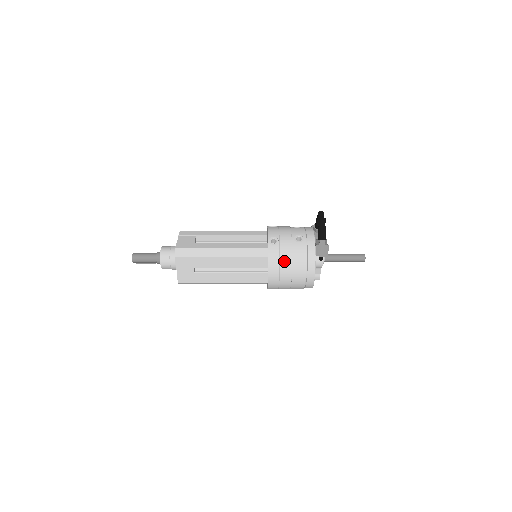
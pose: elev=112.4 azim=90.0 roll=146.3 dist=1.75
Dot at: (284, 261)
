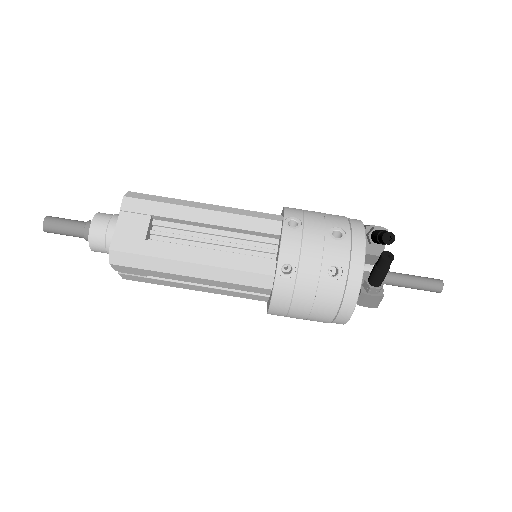
Dot at: (298, 305)
